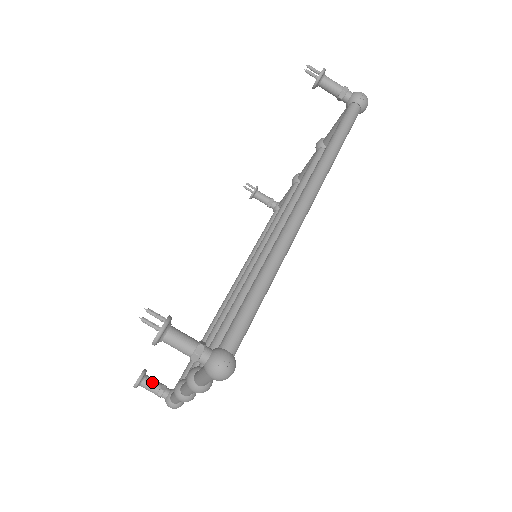
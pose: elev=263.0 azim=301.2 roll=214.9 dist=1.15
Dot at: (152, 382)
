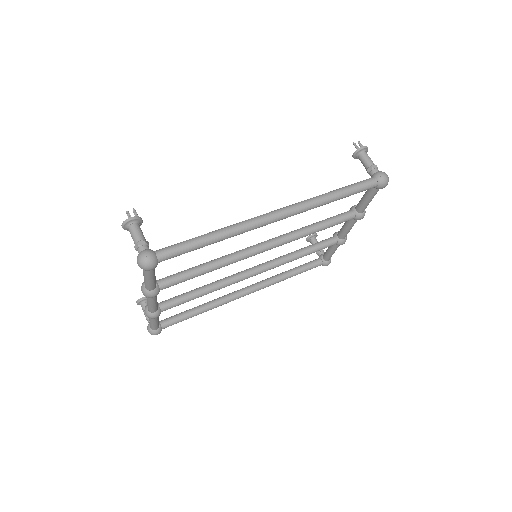
Dot at: occluded
